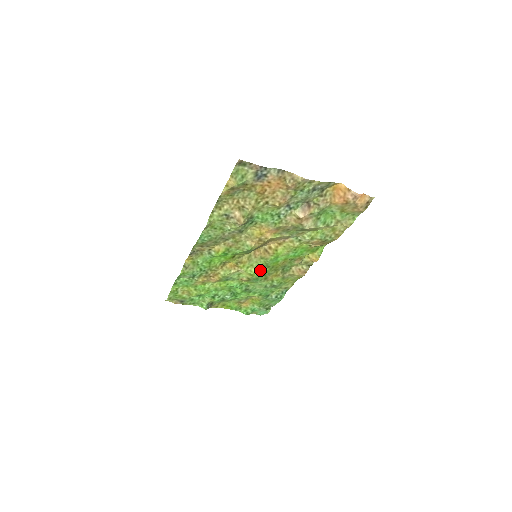
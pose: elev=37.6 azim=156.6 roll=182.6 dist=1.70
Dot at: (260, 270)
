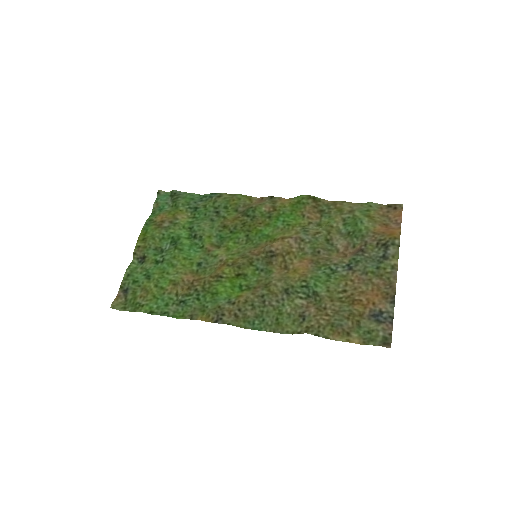
Dot at: (238, 242)
